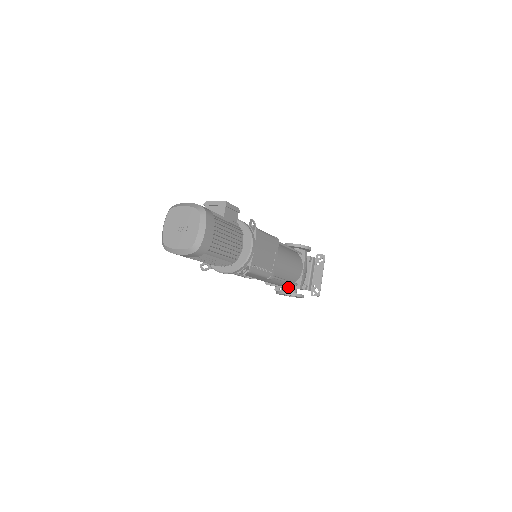
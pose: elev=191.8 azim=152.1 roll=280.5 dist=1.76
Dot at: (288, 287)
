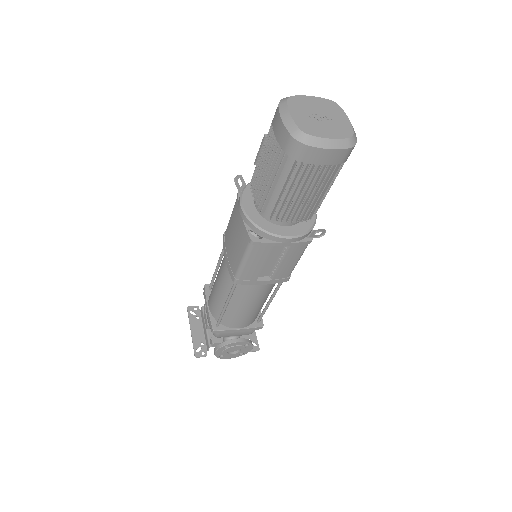
Dot at: (248, 327)
